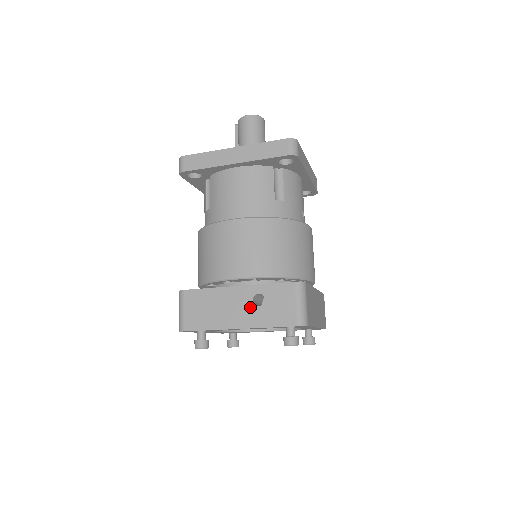
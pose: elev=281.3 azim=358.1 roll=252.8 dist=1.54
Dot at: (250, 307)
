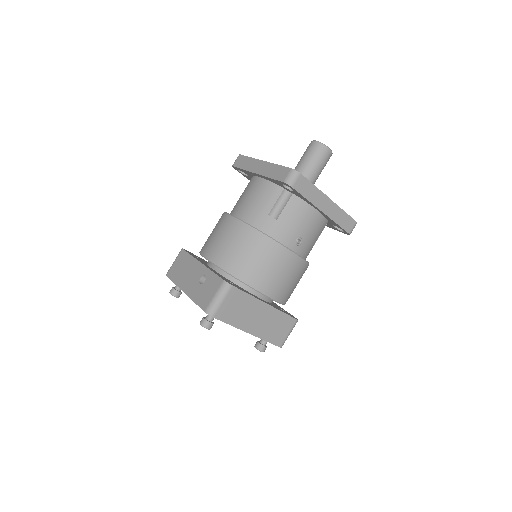
Dot at: (196, 282)
